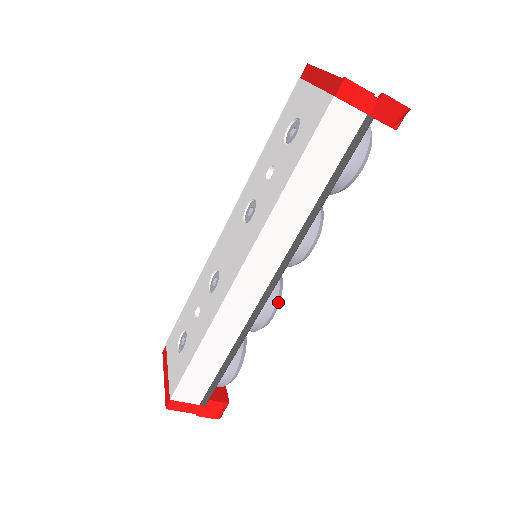
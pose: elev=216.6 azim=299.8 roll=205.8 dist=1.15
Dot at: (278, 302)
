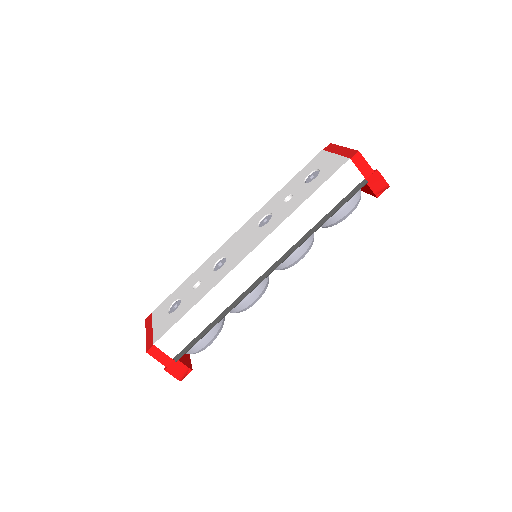
Dot at: (263, 292)
